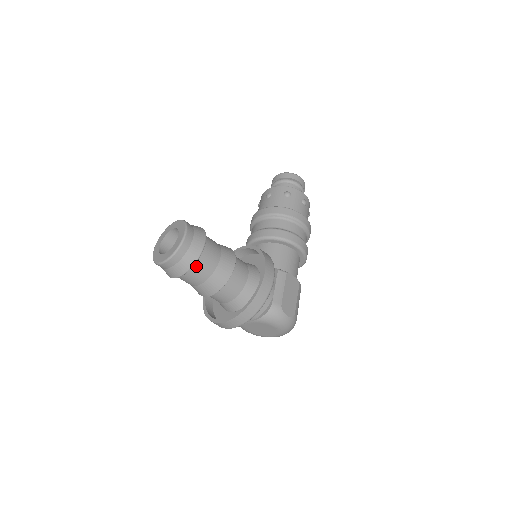
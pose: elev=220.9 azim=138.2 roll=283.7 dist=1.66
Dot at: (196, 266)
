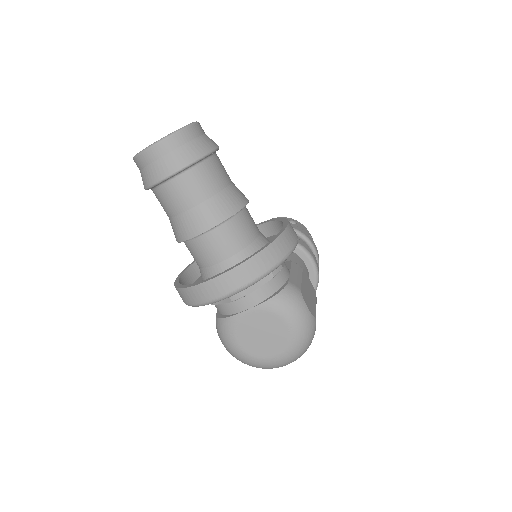
Dot at: (200, 167)
